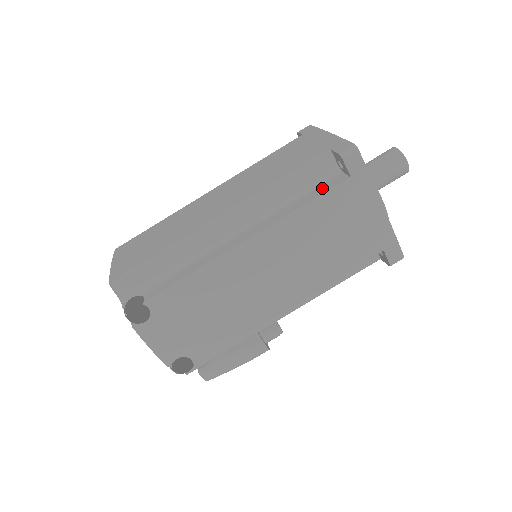
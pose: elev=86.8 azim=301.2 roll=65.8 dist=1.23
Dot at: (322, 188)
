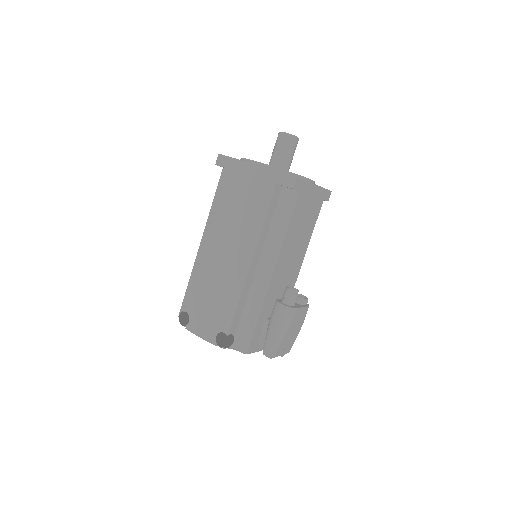
Dot at: occluded
